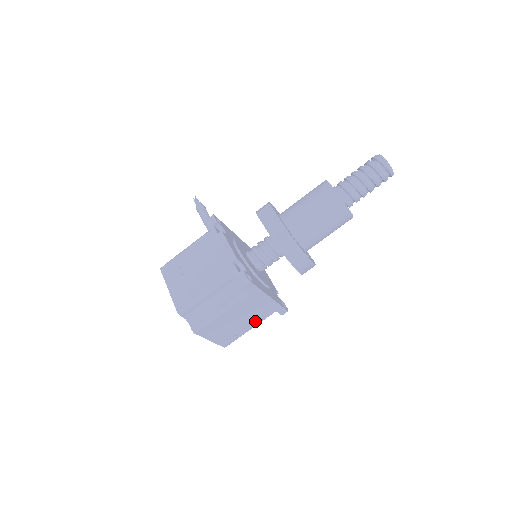
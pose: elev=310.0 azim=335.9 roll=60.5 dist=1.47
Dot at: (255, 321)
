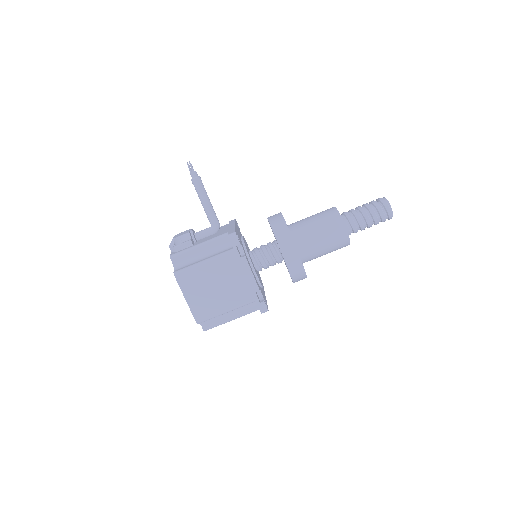
Dot at: occluded
